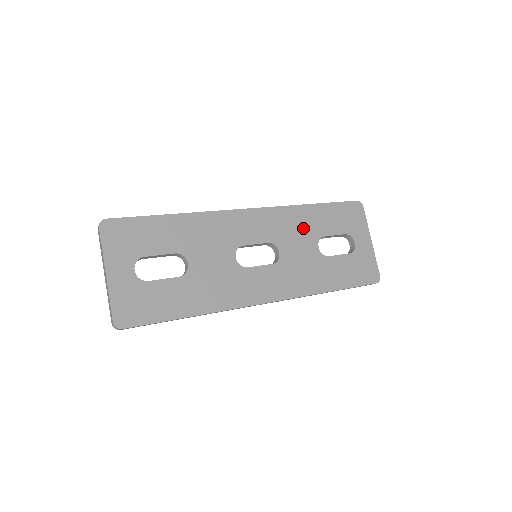
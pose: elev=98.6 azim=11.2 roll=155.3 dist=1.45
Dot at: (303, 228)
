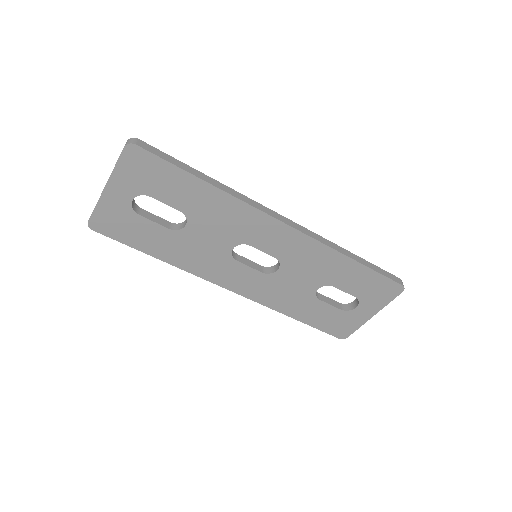
Dot at: (321, 269)
